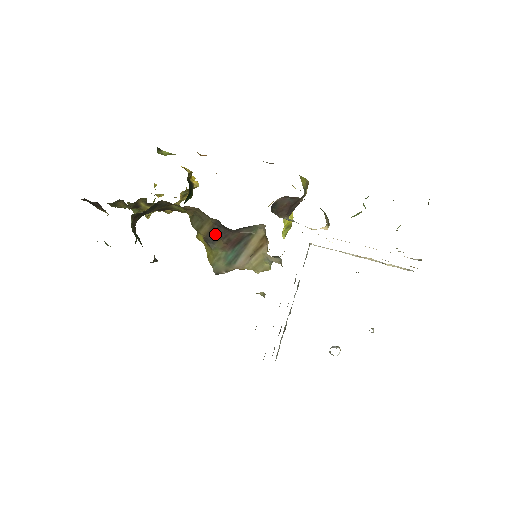
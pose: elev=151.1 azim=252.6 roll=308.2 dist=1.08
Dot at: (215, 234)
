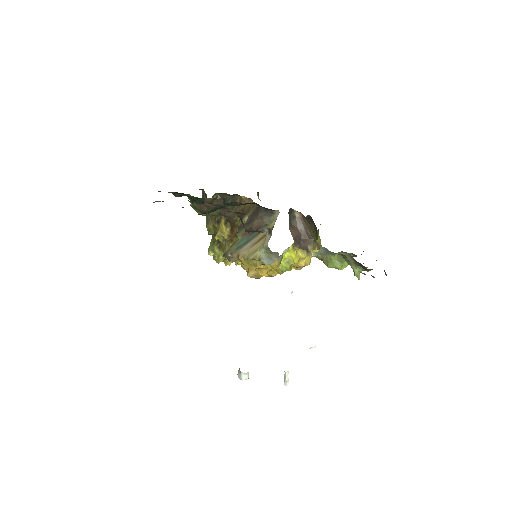
Dot at: (248, 222)
